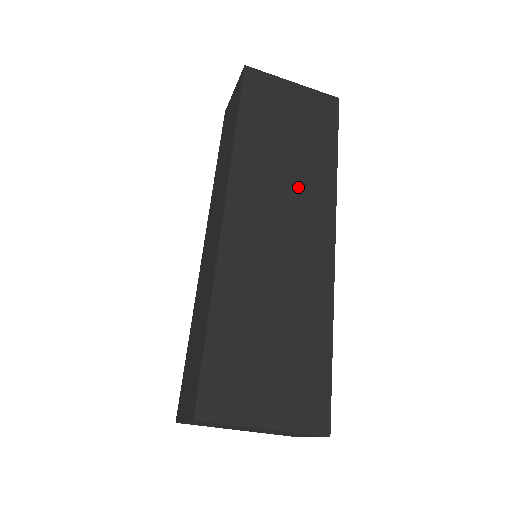
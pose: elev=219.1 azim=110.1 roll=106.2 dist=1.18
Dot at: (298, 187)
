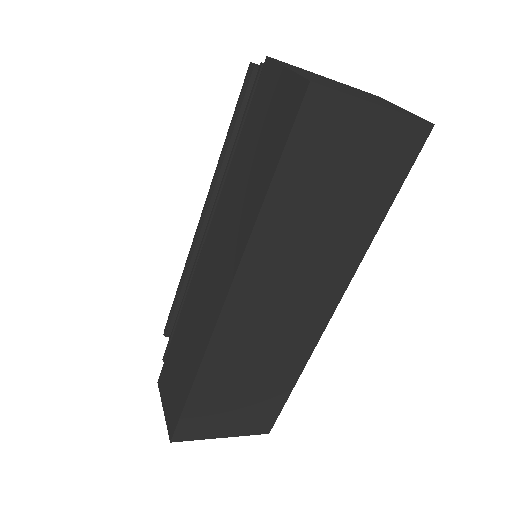
Dot at: (318, 263)
